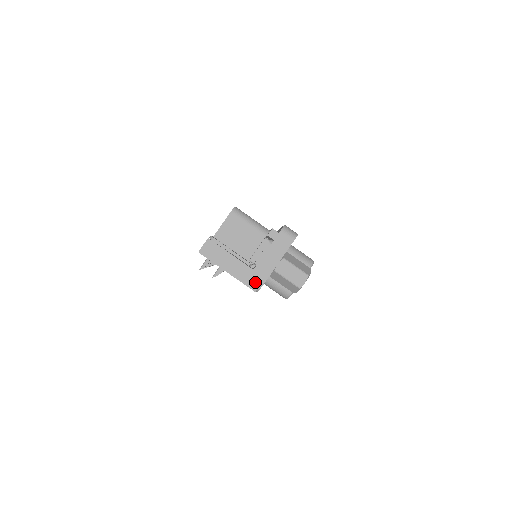
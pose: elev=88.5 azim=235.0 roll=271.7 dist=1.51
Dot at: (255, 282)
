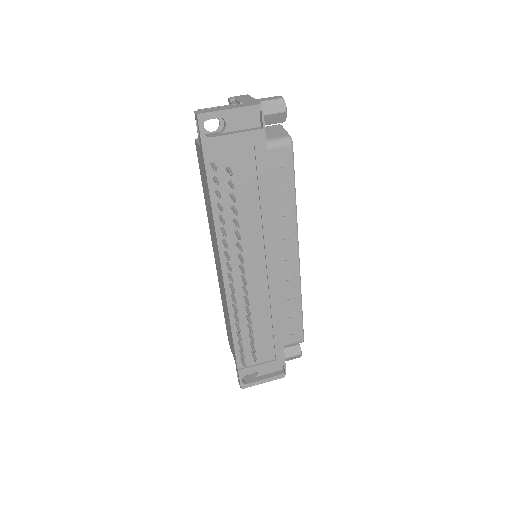
Dot at: (253, 103)
